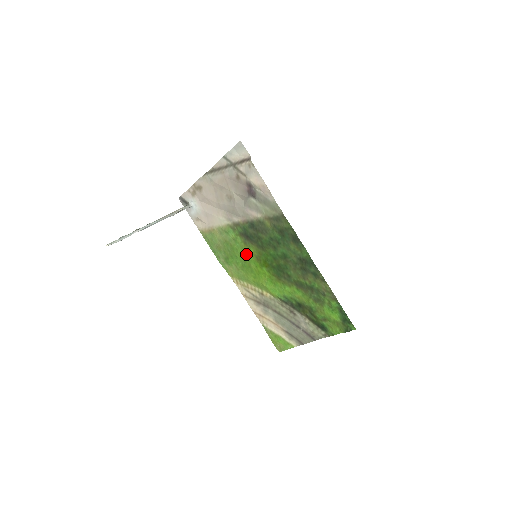
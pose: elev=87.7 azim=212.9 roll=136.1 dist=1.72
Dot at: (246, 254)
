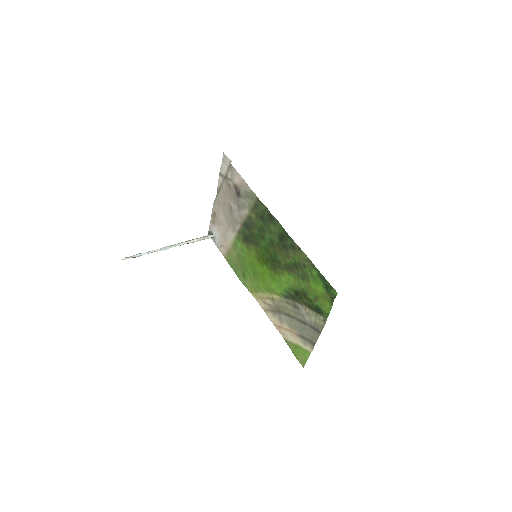
Dot at: (251, 259)
